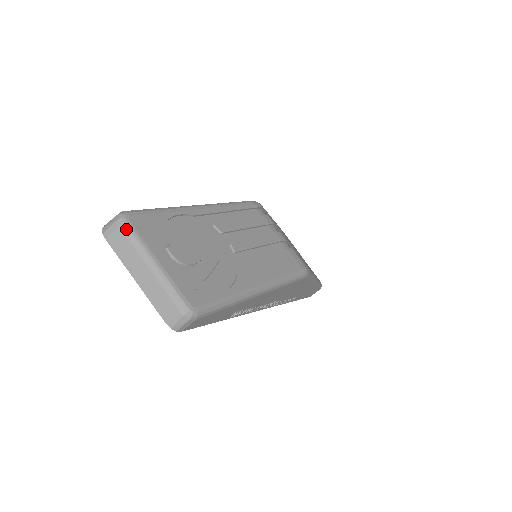
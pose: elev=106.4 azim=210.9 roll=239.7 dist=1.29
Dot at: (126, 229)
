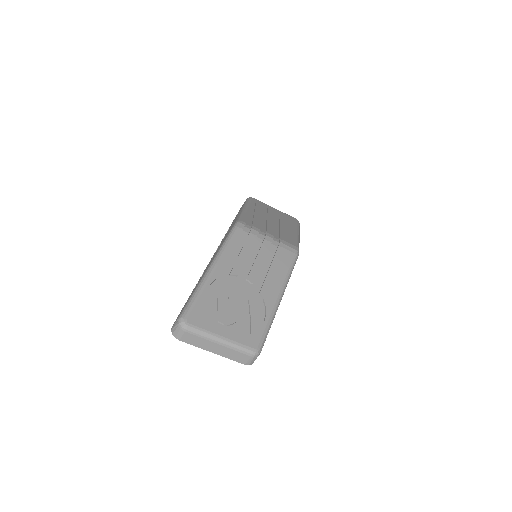
Dot at: (190, 330)
